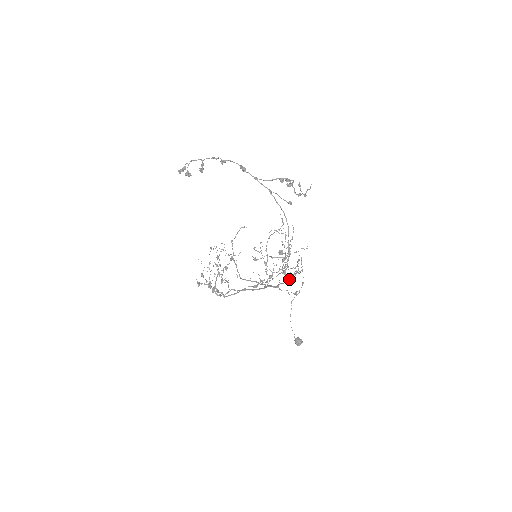
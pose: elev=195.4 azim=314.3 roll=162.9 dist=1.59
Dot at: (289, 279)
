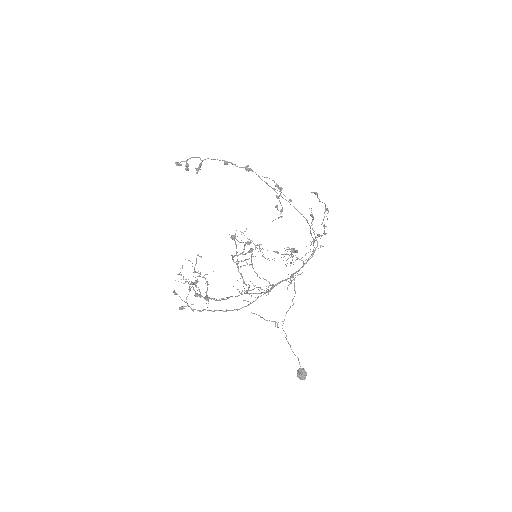
Dot at: (313, 254)
